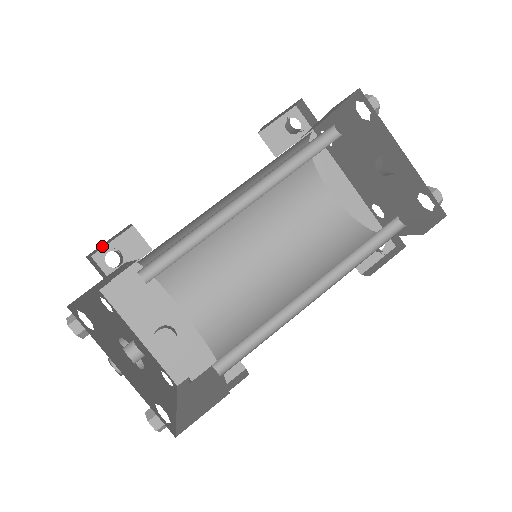
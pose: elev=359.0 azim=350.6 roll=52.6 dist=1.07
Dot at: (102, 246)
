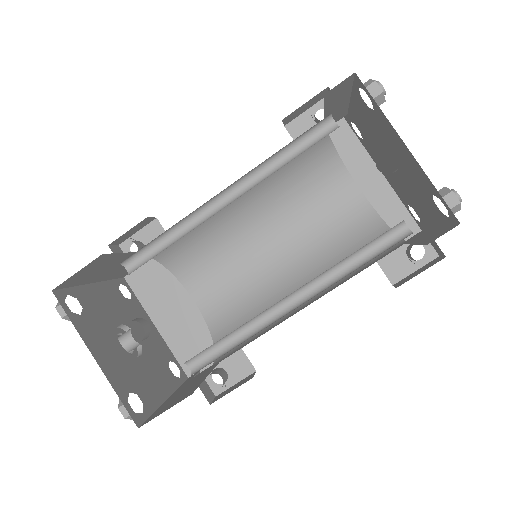
Dot at: (126, 236)
